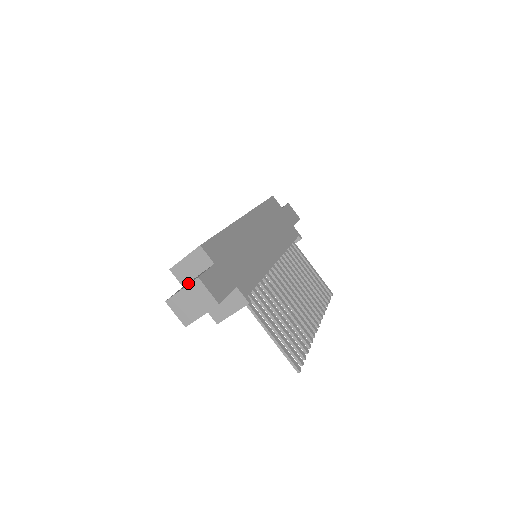
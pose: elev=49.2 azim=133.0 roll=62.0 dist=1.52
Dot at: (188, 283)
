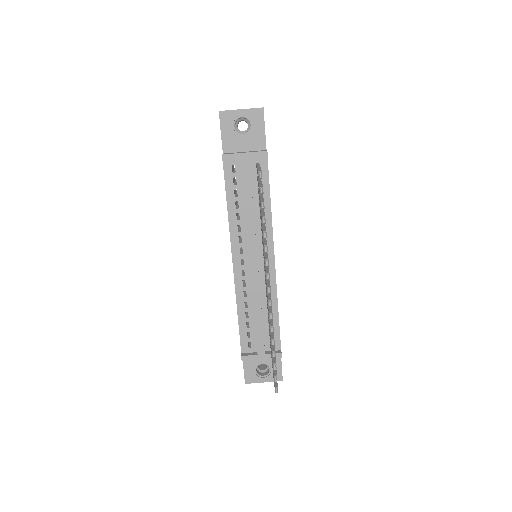
Dot at: occluded
